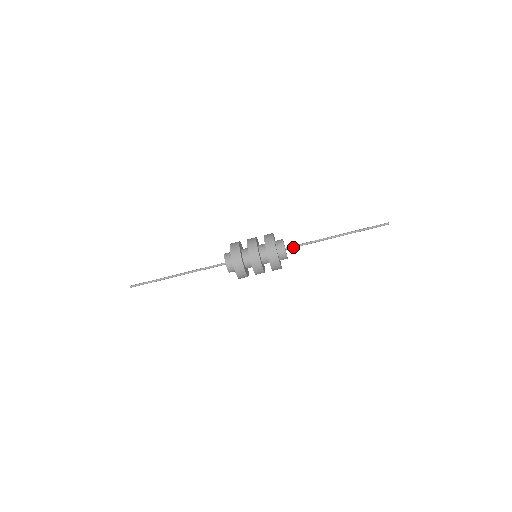
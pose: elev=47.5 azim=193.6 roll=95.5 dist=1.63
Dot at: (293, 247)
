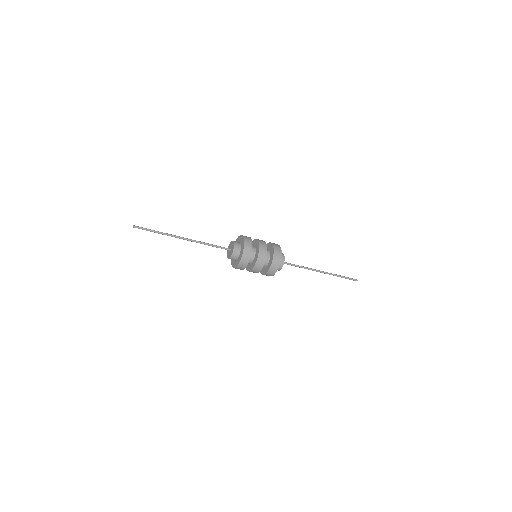
Dot at: (287, 264)
